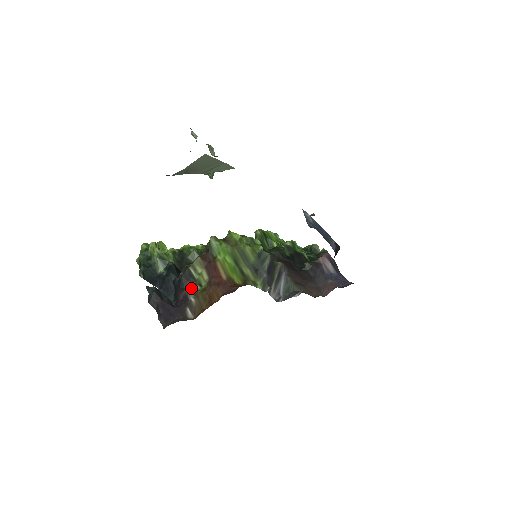
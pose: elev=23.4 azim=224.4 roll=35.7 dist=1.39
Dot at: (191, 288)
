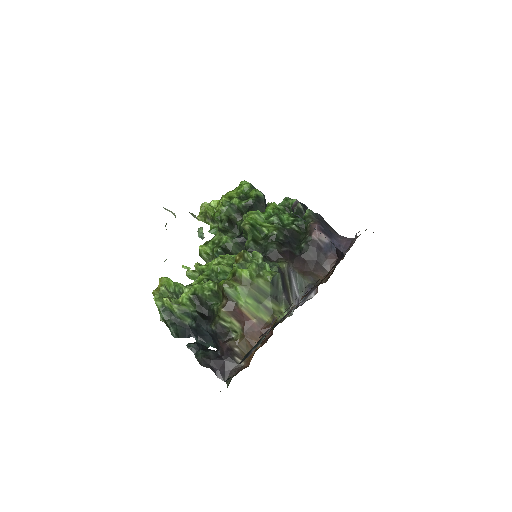
Dot at: (228, 337)
